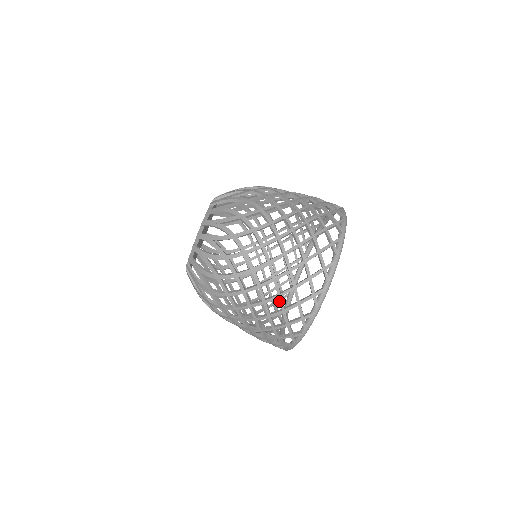
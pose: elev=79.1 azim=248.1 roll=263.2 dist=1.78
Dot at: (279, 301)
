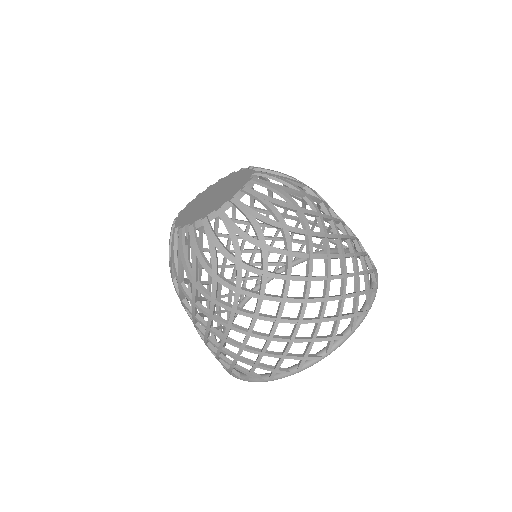
Dot at: occluded
